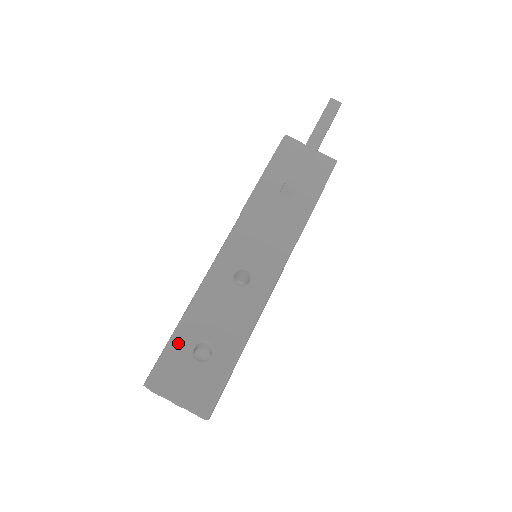
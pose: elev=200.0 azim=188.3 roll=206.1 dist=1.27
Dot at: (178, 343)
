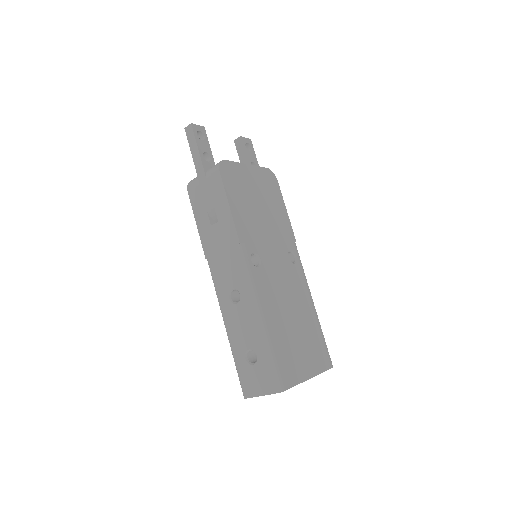
Dot at: (239, 363)
